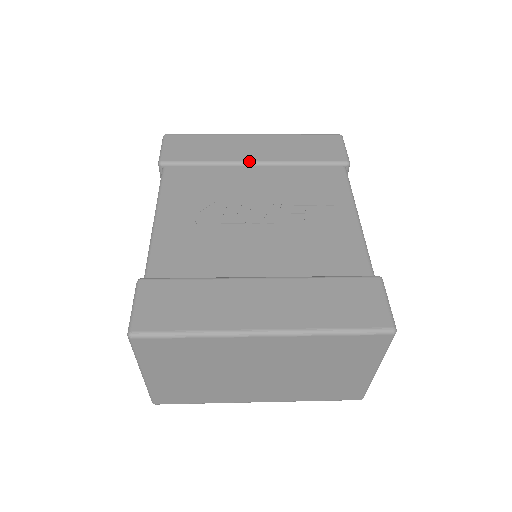
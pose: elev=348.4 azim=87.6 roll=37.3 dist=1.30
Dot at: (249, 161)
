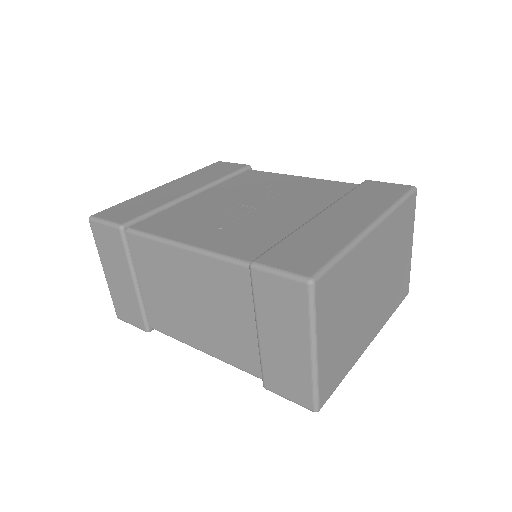
Dot at: (190, 192)
